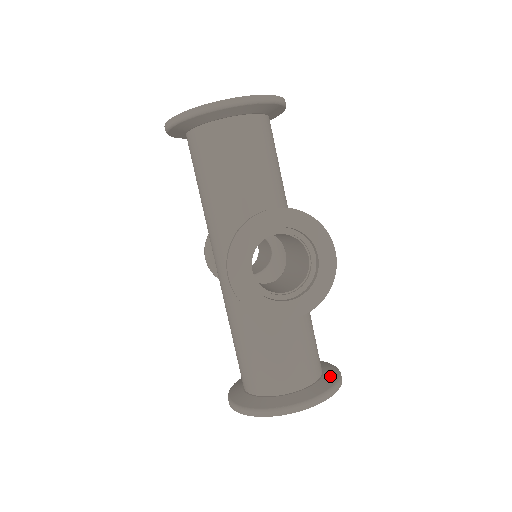
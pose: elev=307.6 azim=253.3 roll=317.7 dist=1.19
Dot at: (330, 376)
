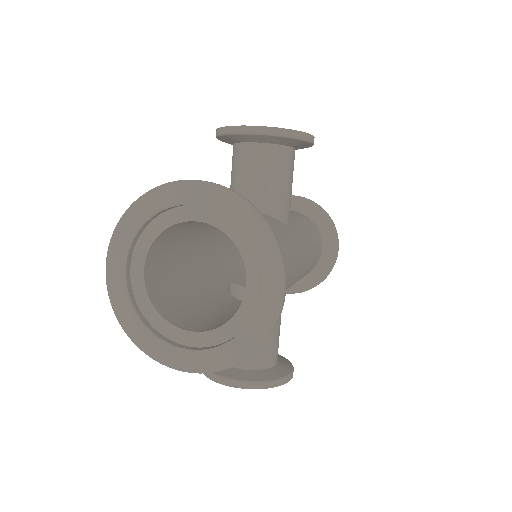
Dot at: occluded
